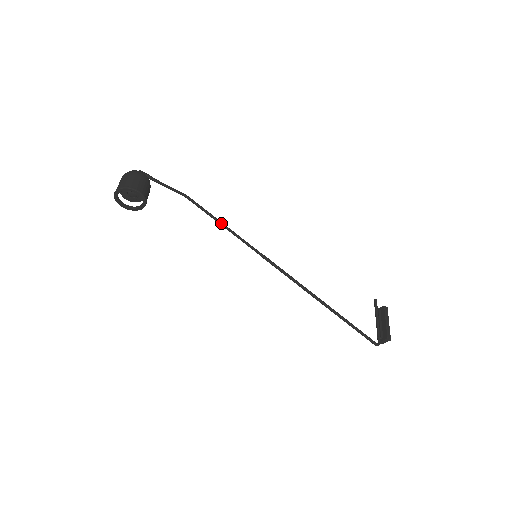
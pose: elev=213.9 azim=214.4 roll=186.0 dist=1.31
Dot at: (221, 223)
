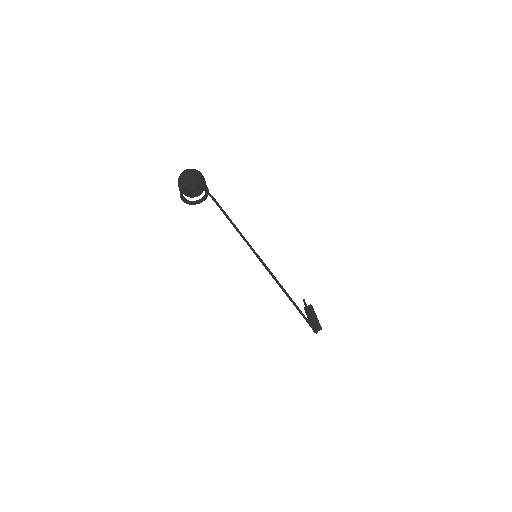
Dot at: (235, 226)
